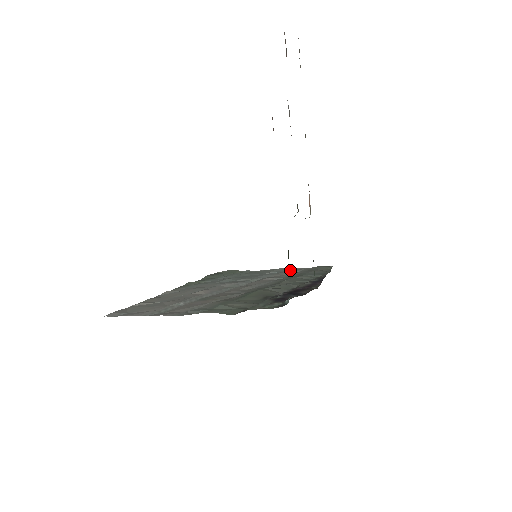
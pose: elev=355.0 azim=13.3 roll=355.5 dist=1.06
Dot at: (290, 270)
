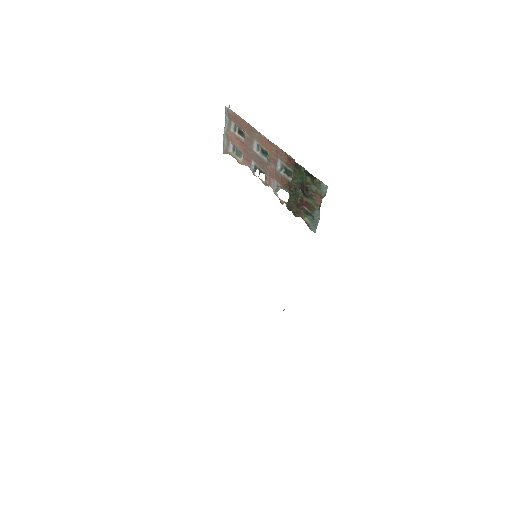
Dot at: occluded
